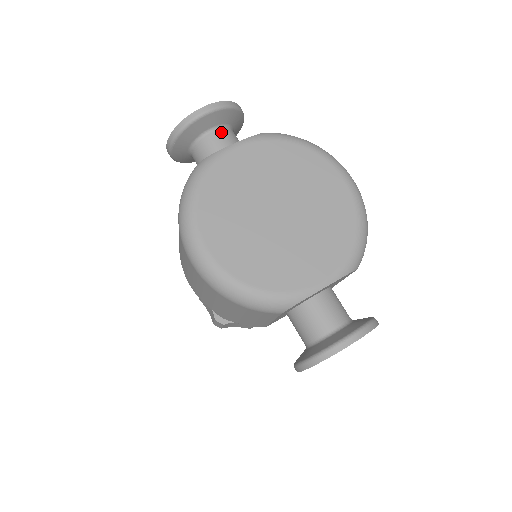
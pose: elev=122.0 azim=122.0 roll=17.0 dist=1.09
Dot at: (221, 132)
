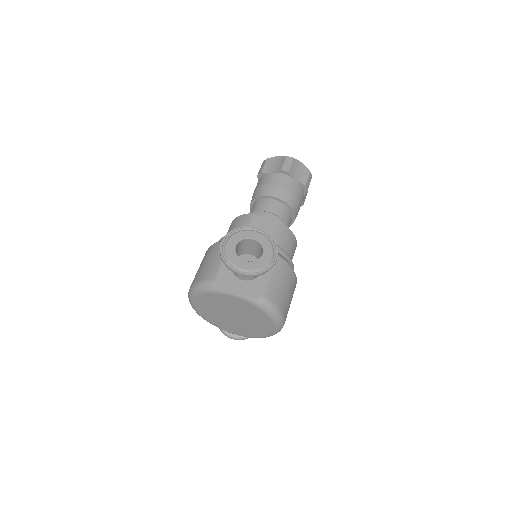
Dot at: occluded
